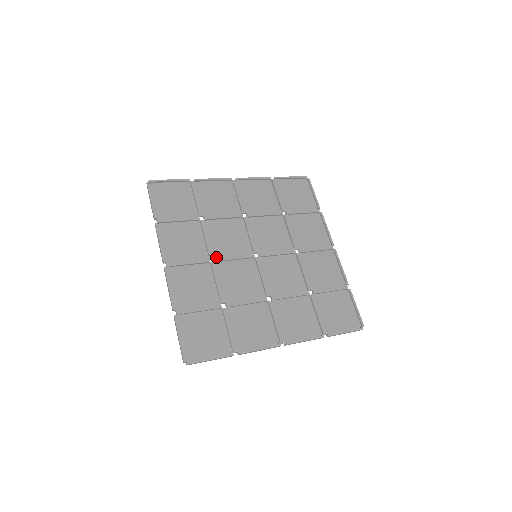
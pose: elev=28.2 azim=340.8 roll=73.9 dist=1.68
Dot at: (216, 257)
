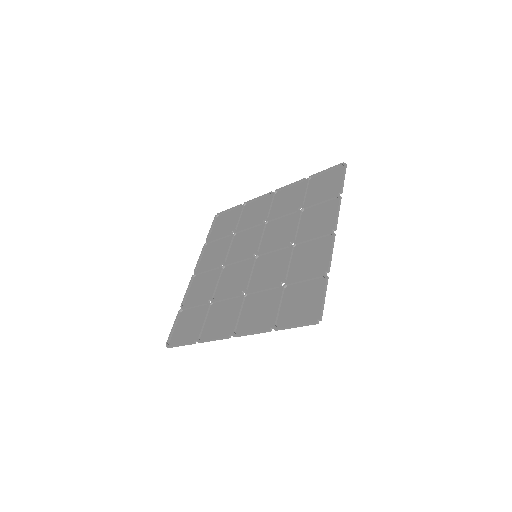
Dot at: (225, 262)
